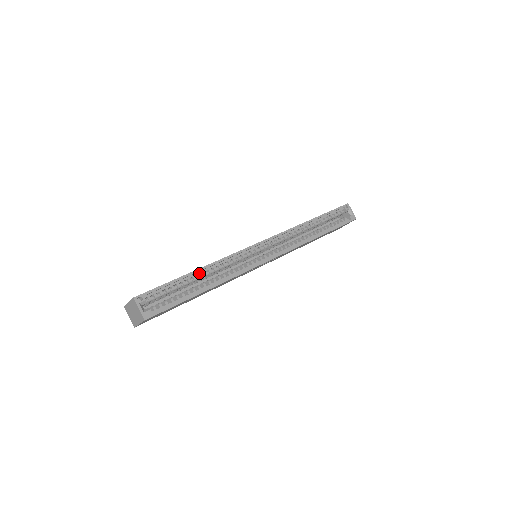
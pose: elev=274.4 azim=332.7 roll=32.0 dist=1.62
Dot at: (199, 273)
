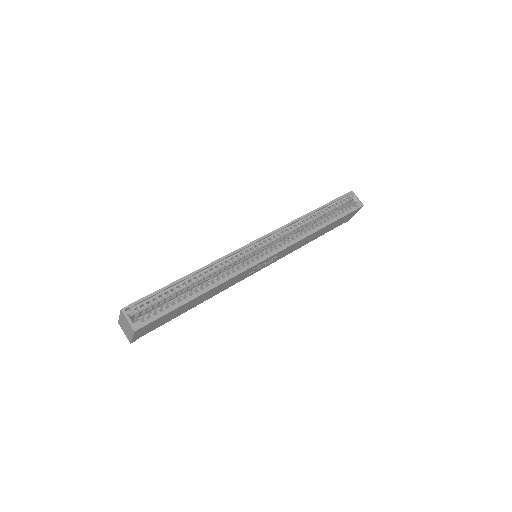
Dot at: (192, 278)
